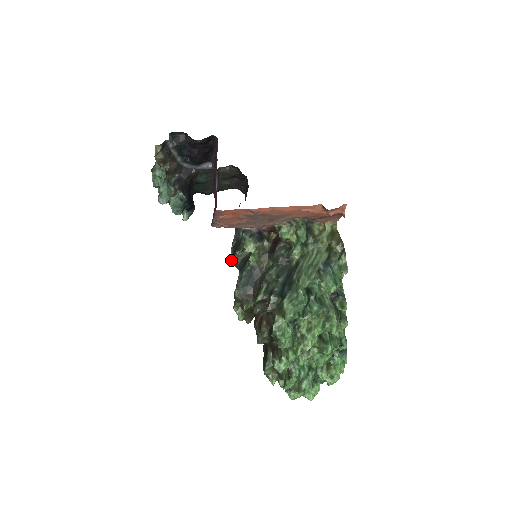
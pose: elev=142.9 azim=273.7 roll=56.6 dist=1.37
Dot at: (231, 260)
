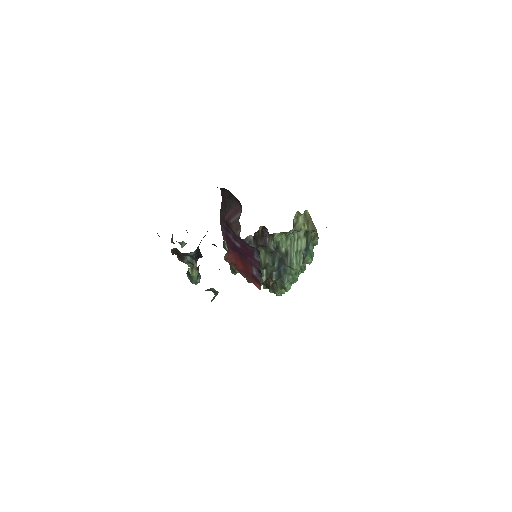
Dot at: occluded
